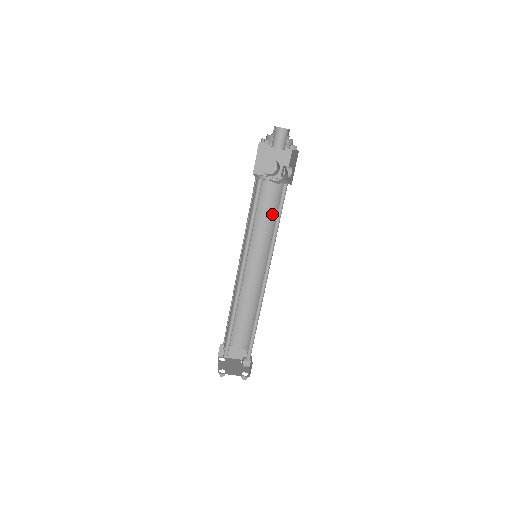
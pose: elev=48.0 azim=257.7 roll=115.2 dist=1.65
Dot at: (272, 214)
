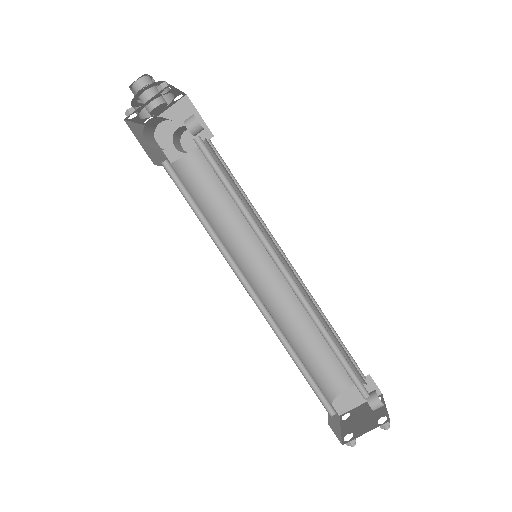
Dot at: occluded
